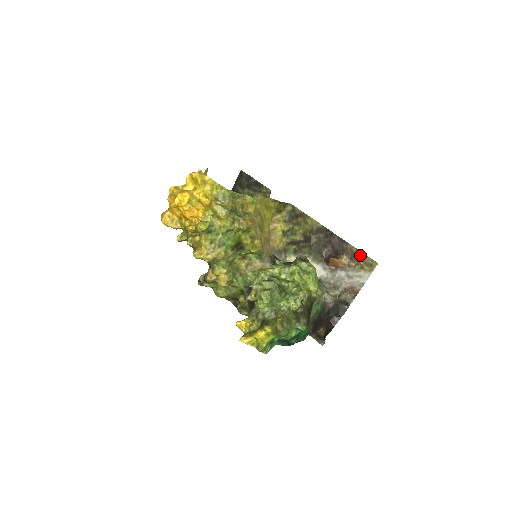
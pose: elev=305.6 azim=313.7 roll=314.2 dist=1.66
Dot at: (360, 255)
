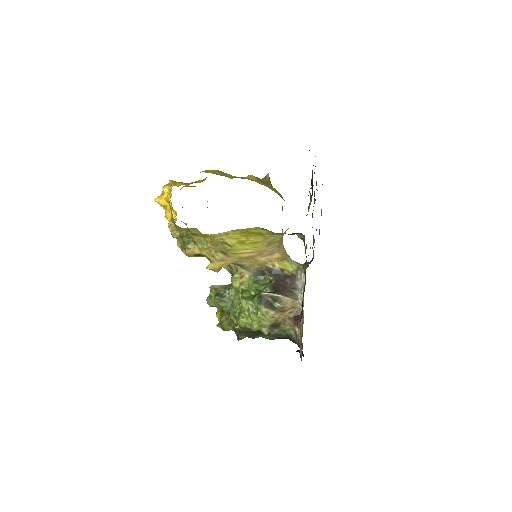
Dot at: occluded
